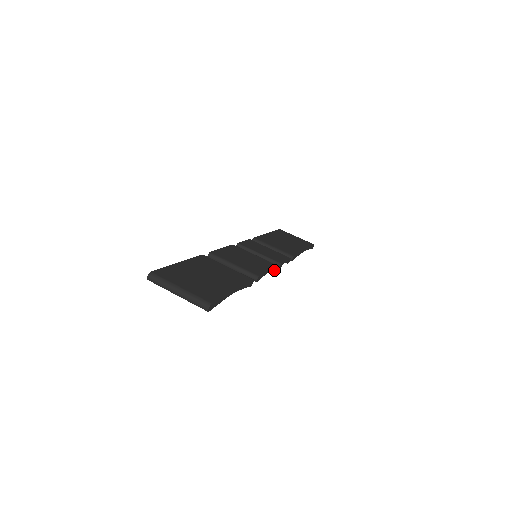
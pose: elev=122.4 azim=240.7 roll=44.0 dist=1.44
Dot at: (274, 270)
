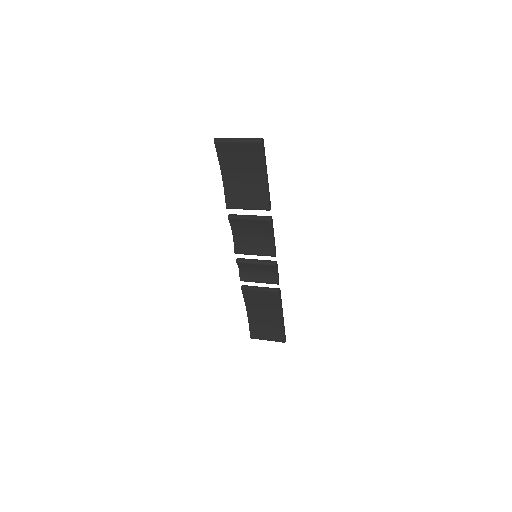
Dot at: (275, 252)
